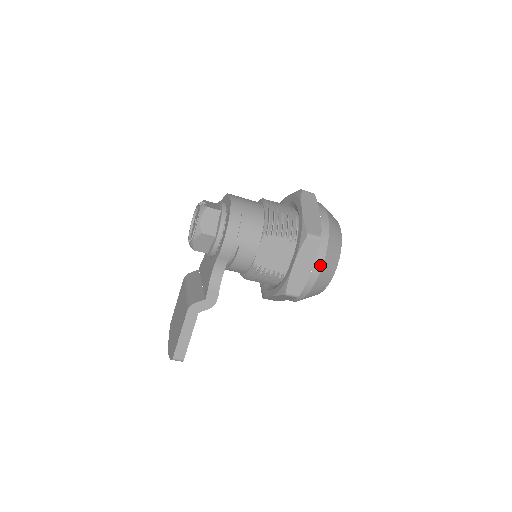
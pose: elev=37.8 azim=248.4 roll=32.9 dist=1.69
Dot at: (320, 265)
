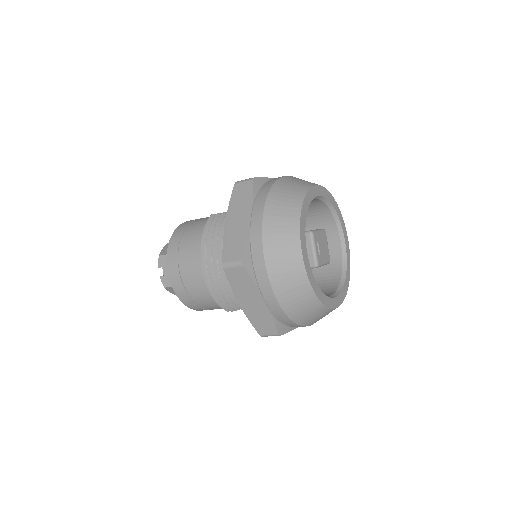
Dot at: occluded
